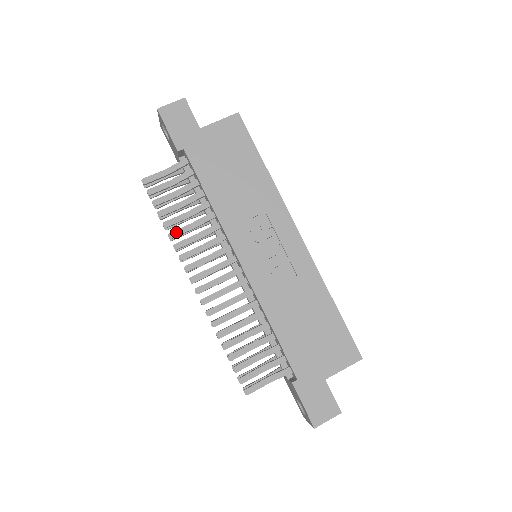
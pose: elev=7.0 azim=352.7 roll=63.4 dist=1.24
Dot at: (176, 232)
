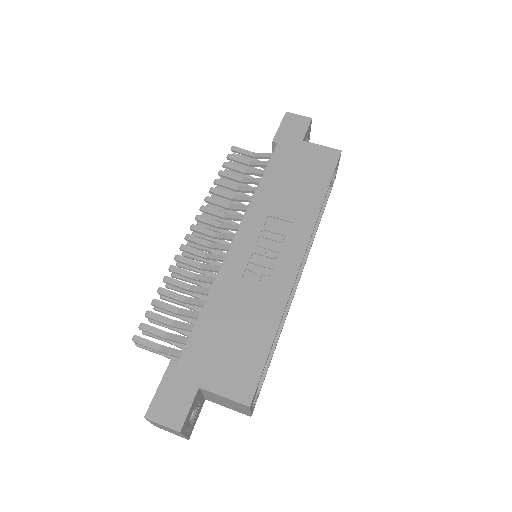
Dot at: (218, 191)
